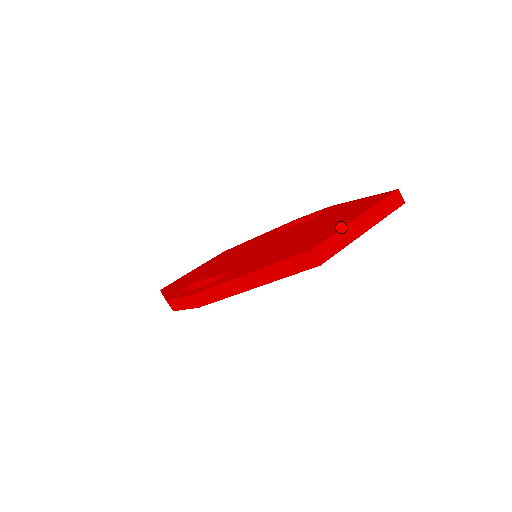
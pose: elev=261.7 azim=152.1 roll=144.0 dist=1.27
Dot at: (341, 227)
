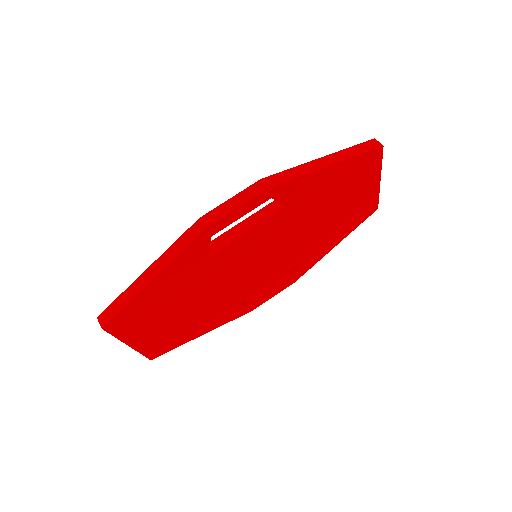
Dot at: occluded
